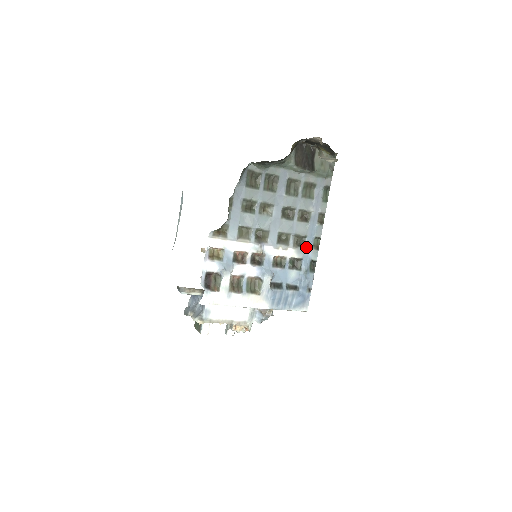
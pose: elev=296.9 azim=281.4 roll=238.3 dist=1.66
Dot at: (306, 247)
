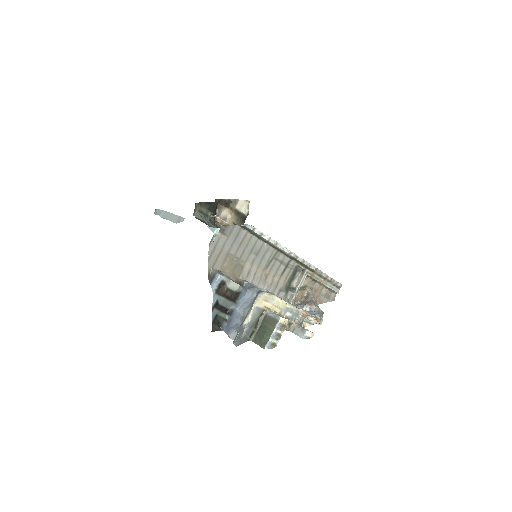
Dot at: occluded
